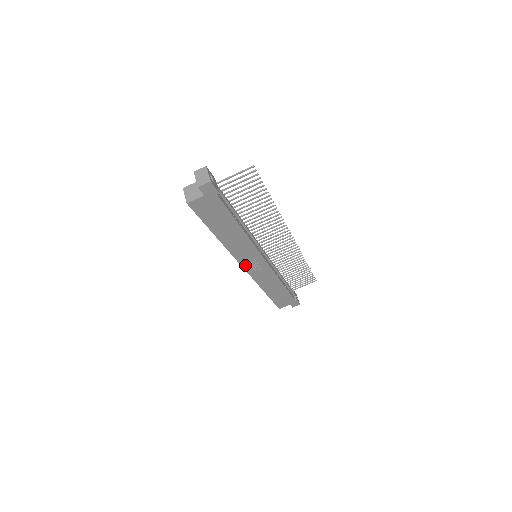
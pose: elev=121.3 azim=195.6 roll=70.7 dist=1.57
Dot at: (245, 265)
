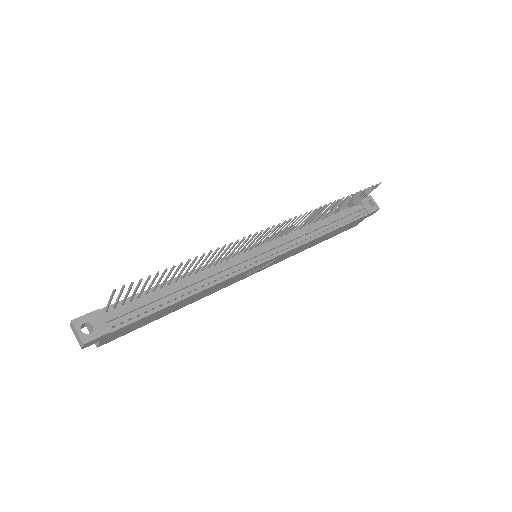
Dot at: (249, 275)
